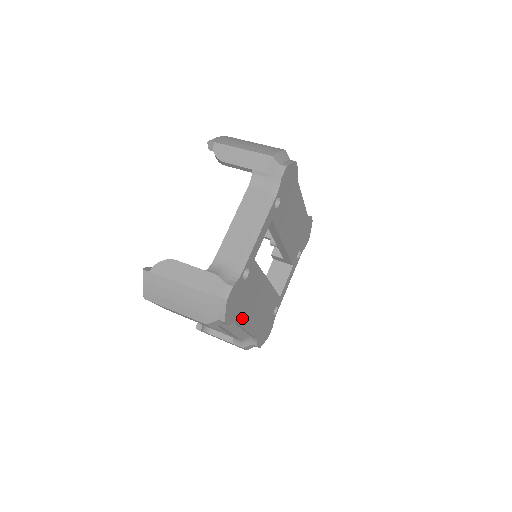
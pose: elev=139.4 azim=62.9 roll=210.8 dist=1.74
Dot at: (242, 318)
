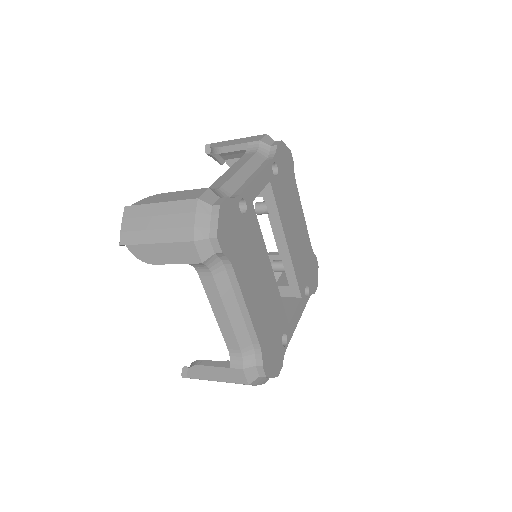
Dot at: (240, 272)
